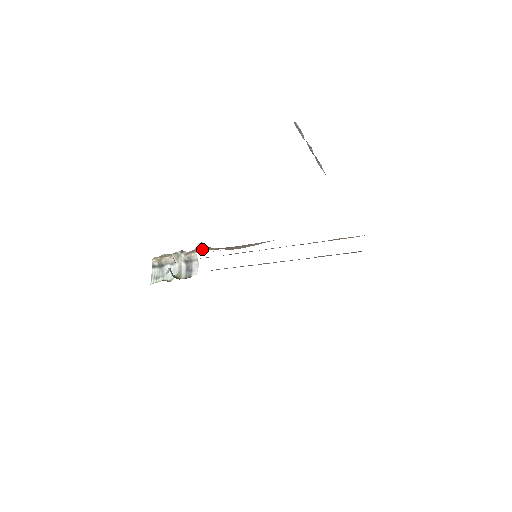
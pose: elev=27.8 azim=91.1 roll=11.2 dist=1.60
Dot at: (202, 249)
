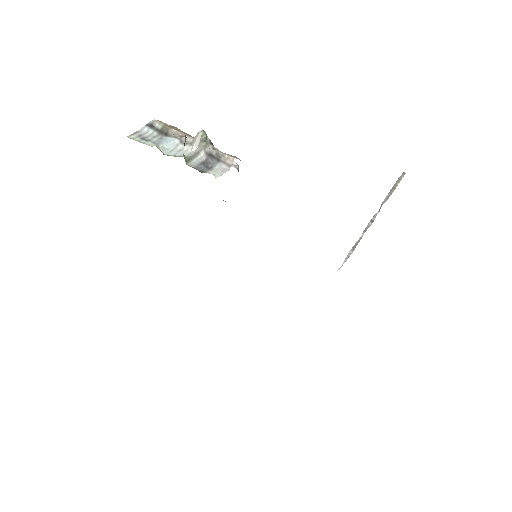
Dot at: occluded
